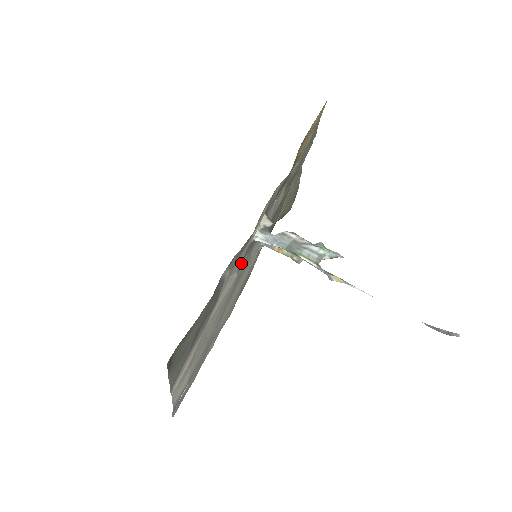
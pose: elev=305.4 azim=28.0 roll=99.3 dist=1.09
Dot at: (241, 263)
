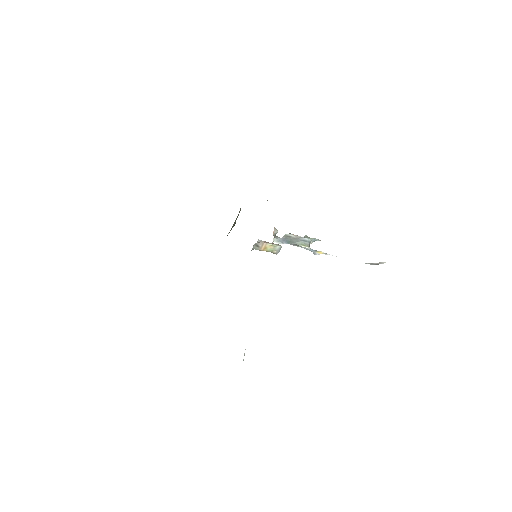
Dot at: occluded
